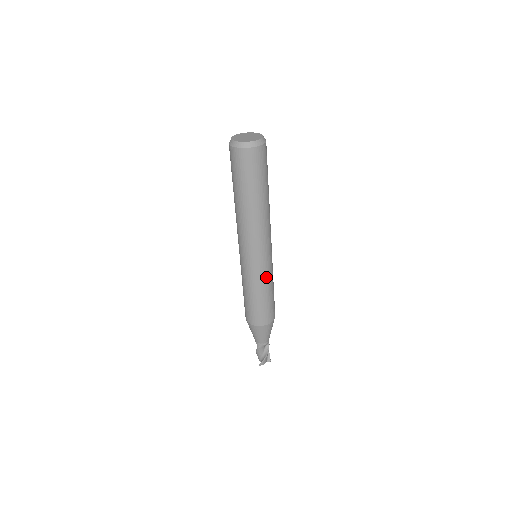
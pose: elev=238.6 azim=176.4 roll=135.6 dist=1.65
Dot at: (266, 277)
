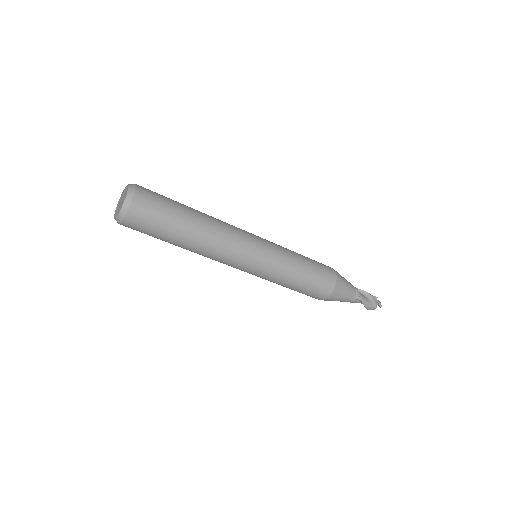
Dot at: (272, 278)
